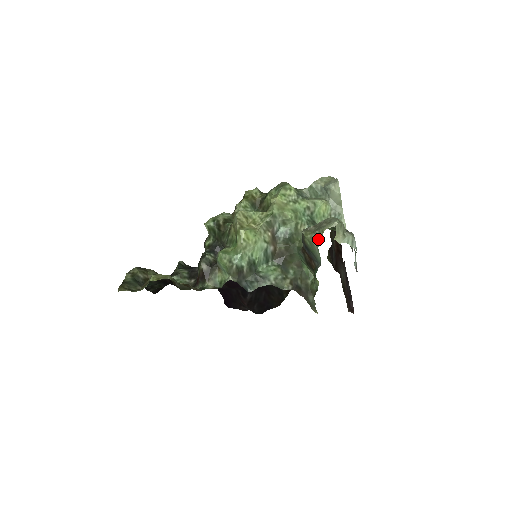
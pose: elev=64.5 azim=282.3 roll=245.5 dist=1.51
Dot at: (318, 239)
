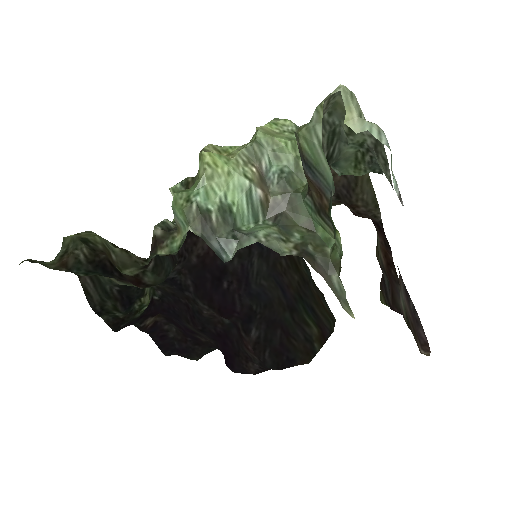
Dot at: (317, 127)
